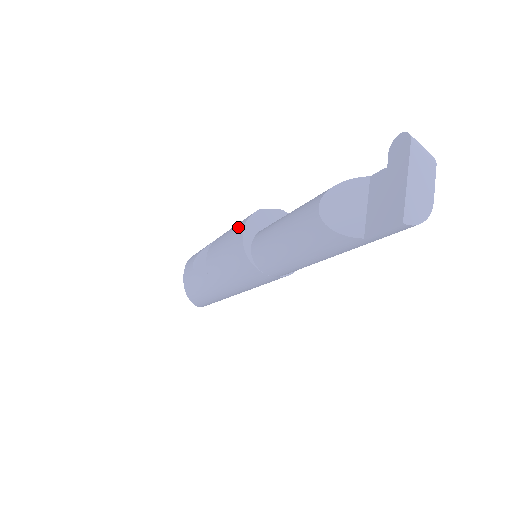
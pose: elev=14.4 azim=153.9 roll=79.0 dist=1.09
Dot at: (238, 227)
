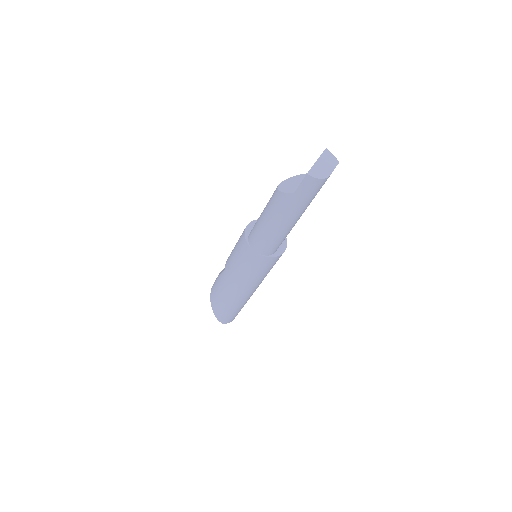
Dot at: occluded
